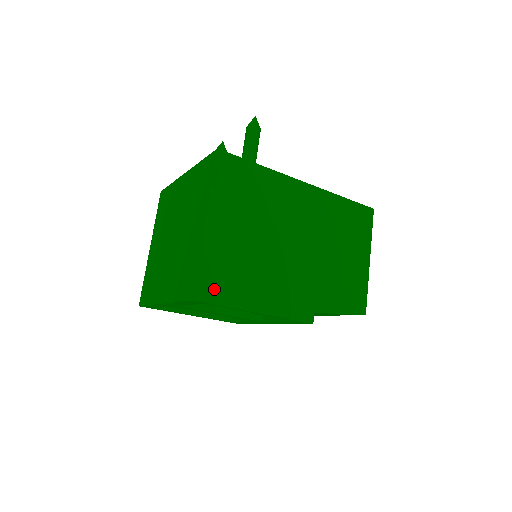
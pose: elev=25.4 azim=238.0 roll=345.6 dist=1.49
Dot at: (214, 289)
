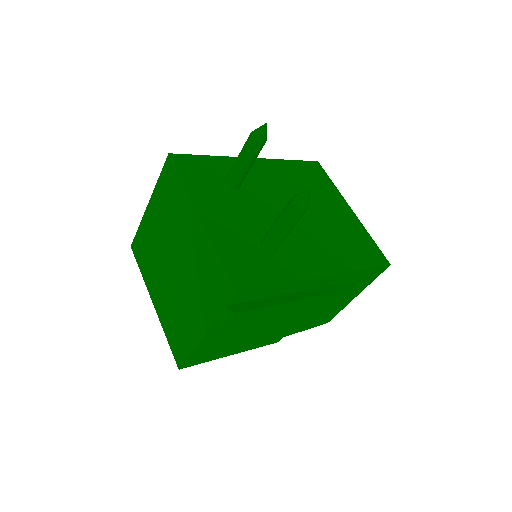
Dot at: (200, 359)
